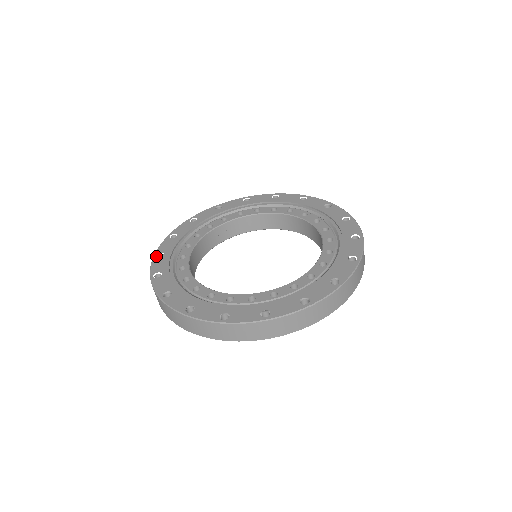
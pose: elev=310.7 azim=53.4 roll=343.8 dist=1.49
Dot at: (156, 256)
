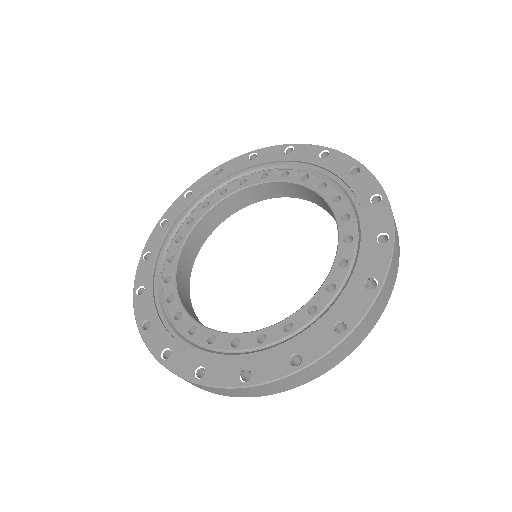
Dot at: (142, 258)
